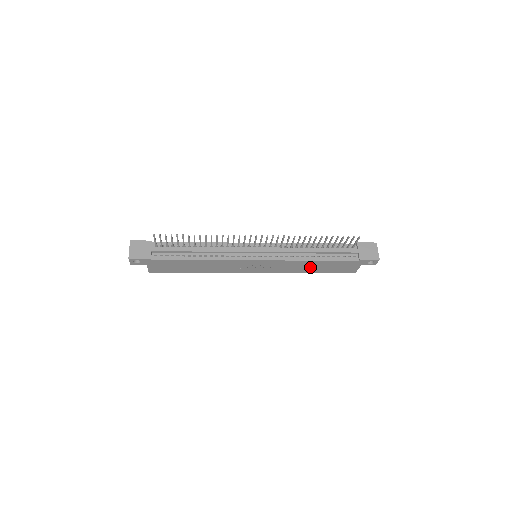
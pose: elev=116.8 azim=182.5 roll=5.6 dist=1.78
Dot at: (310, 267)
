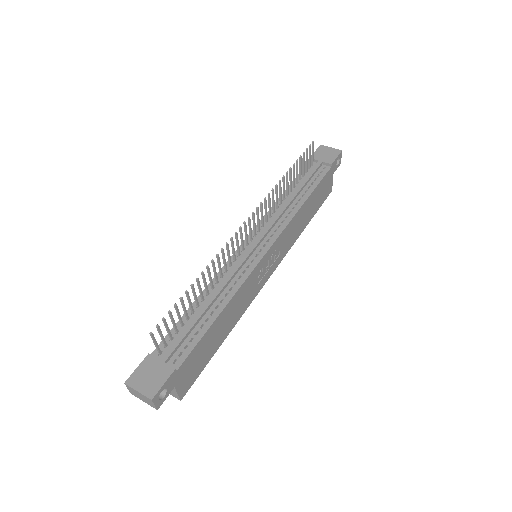
Dot at: (304, 217)
